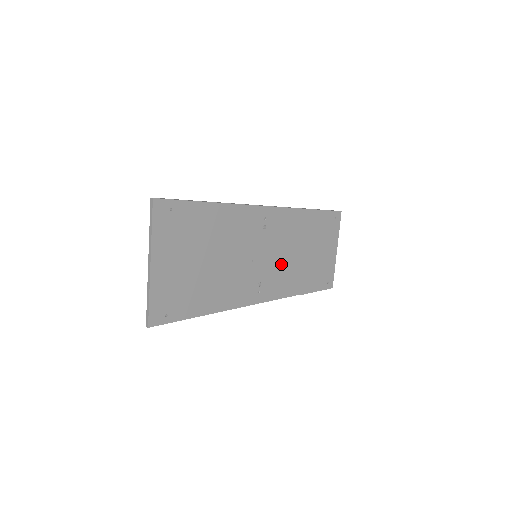
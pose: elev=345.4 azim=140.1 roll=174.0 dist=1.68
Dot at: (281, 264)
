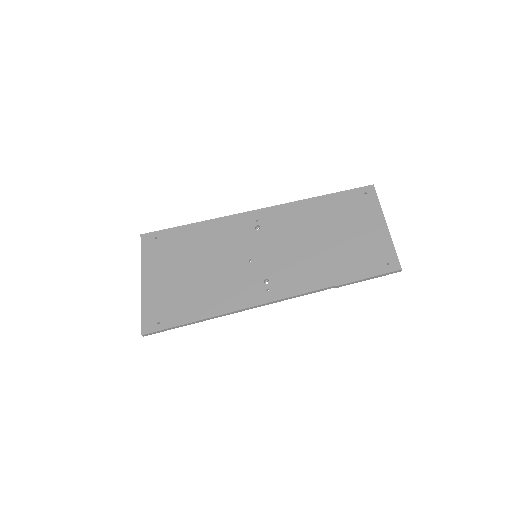
Dot at: (293, 257)
